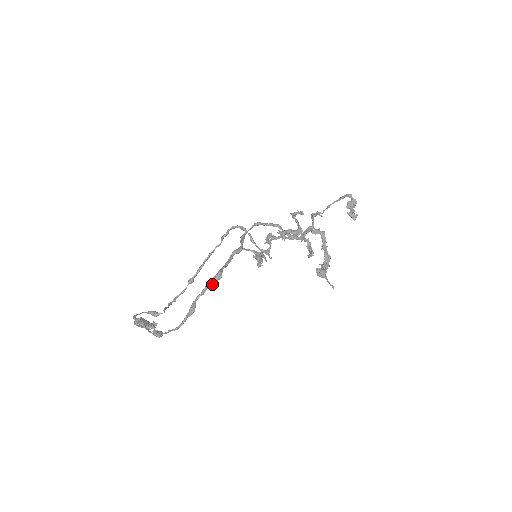
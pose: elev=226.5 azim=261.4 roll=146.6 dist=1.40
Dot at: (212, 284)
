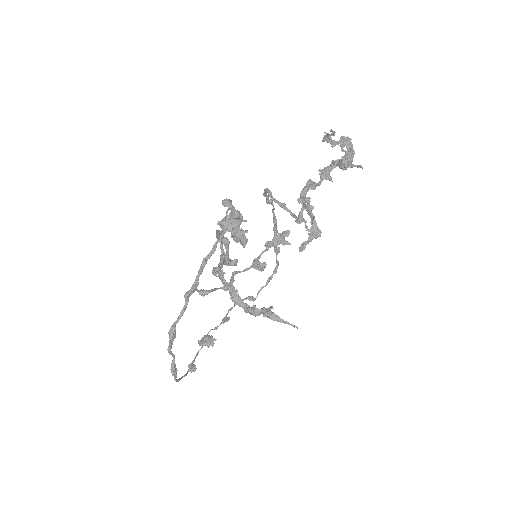
Dot at: (171, 344)
